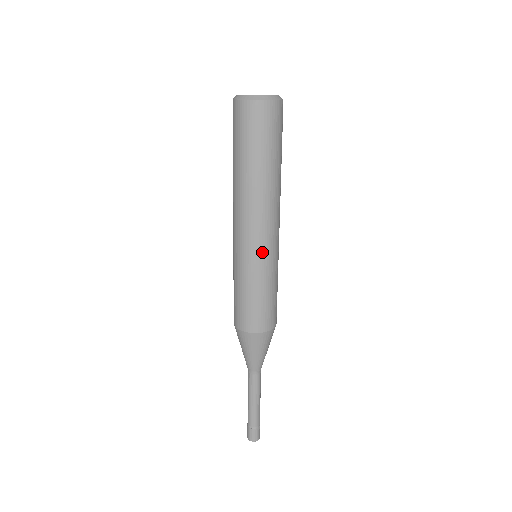
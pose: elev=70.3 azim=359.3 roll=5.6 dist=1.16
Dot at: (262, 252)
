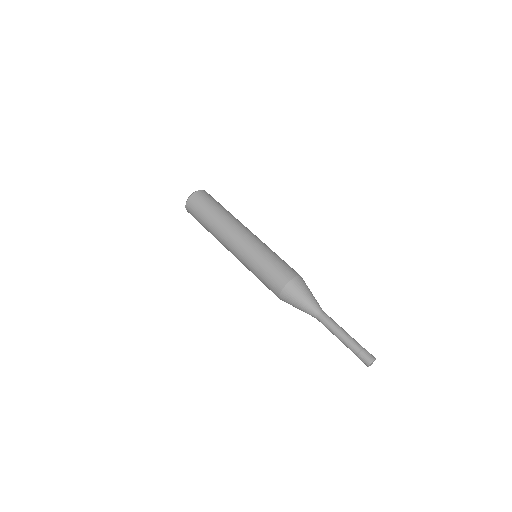
Dot at: (258, 239)
